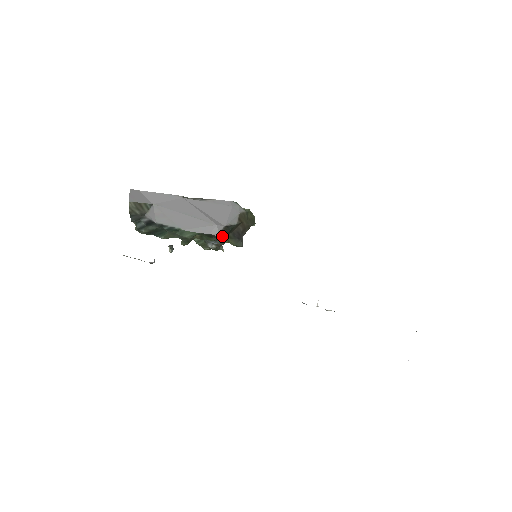
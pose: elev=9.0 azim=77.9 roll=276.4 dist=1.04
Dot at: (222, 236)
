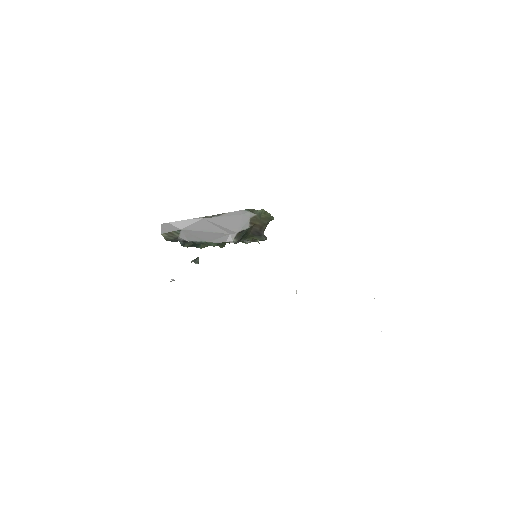
Dot at: (237, 241)
